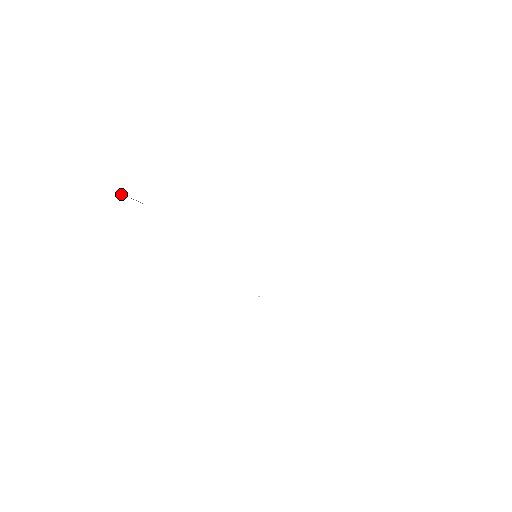
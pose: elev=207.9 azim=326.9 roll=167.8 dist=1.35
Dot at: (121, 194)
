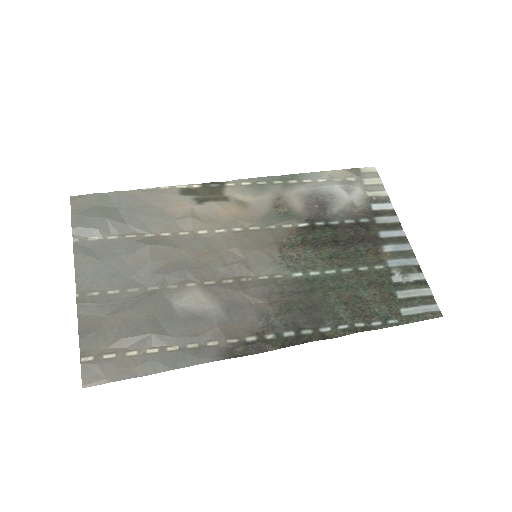
Dot at: (79, 229)
